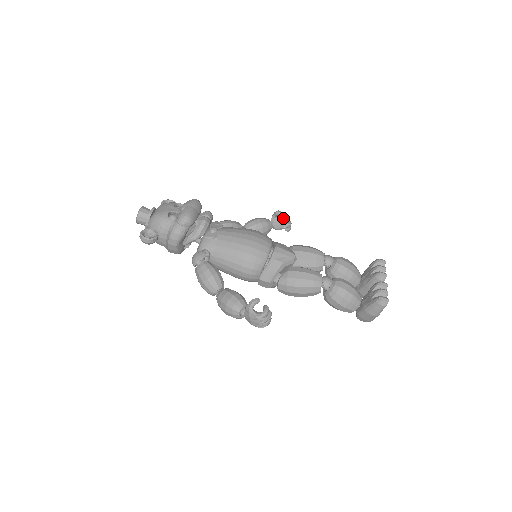
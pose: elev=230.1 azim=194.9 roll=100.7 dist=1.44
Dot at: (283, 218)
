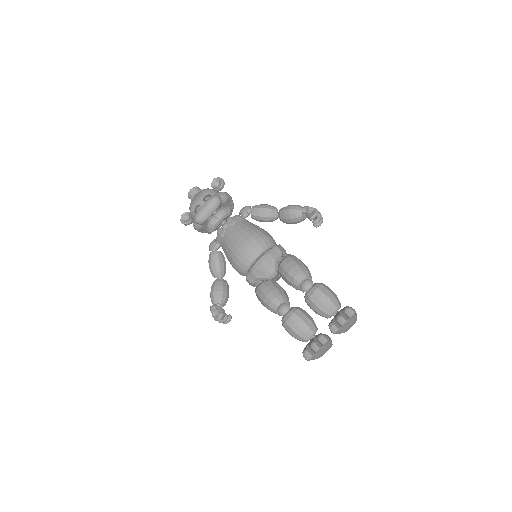
Dot at: (313, 213)
